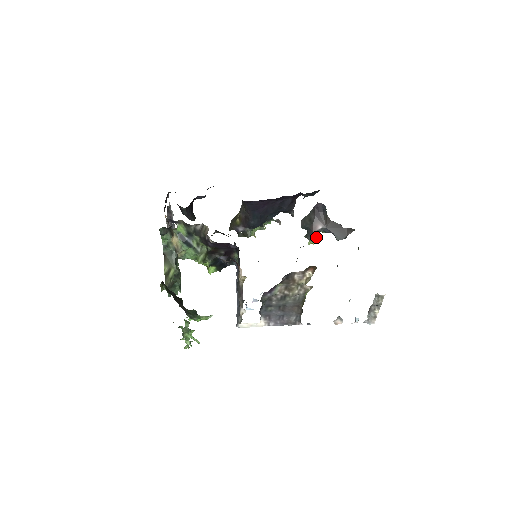
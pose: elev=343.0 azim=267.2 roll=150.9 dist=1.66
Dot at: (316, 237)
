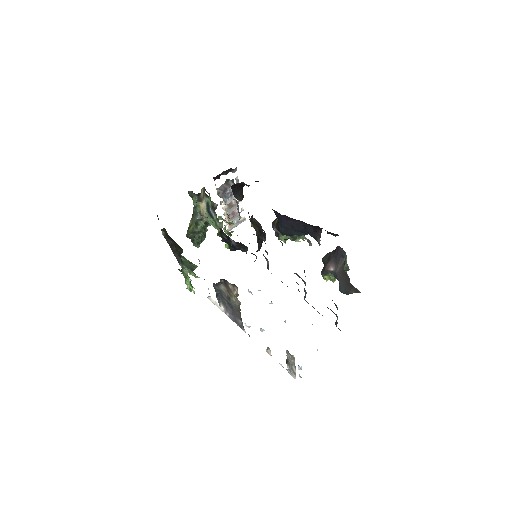
Dot at: (329, 276)
